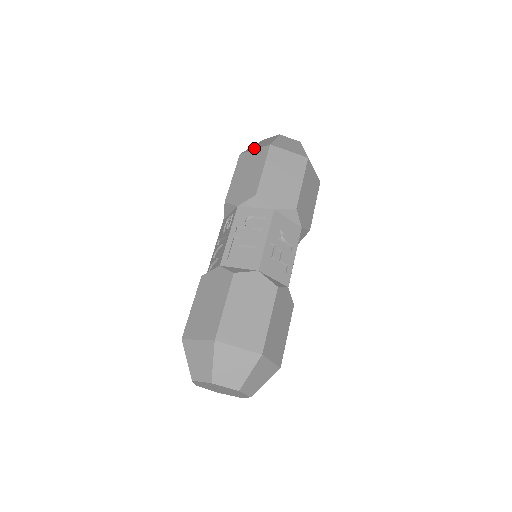
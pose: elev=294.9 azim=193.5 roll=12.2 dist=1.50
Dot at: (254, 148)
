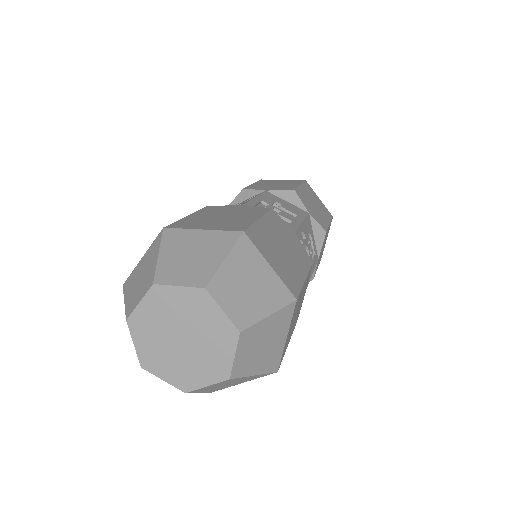
Dot at: occluded
